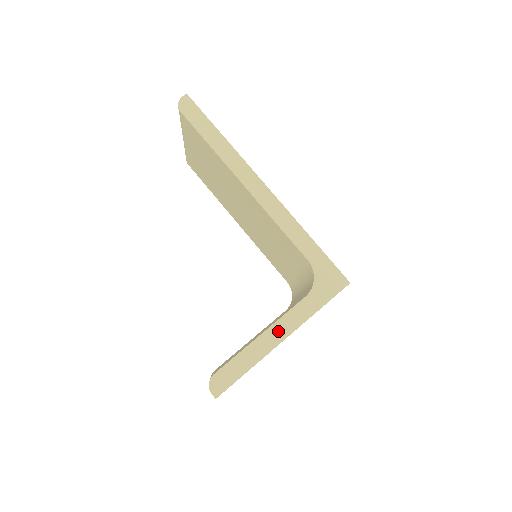
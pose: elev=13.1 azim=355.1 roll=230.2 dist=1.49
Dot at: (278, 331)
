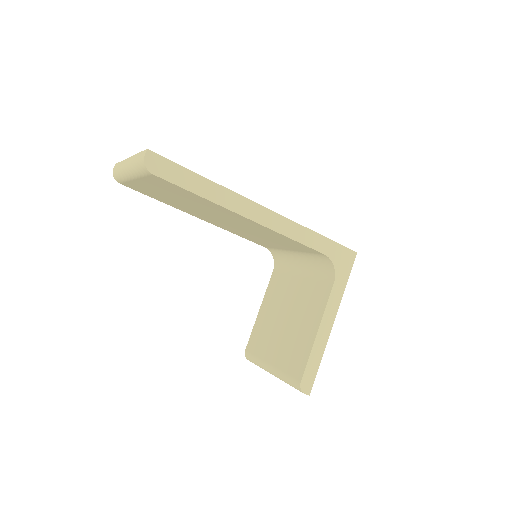
Dot at: (327, 321)
